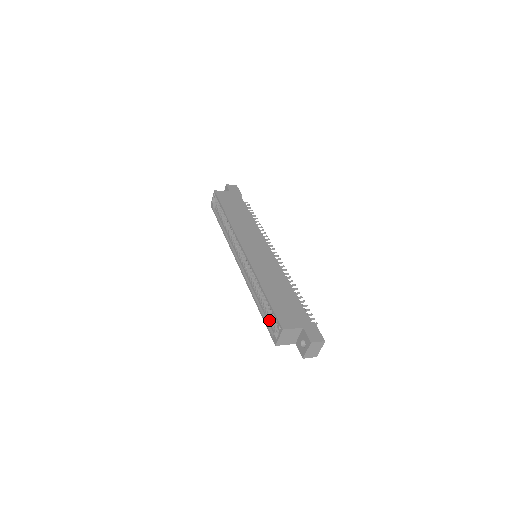
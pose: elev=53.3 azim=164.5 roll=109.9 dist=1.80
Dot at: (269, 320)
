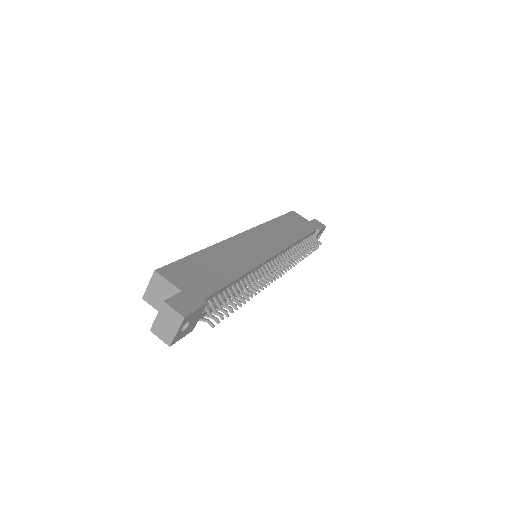
Dot at: occluded
